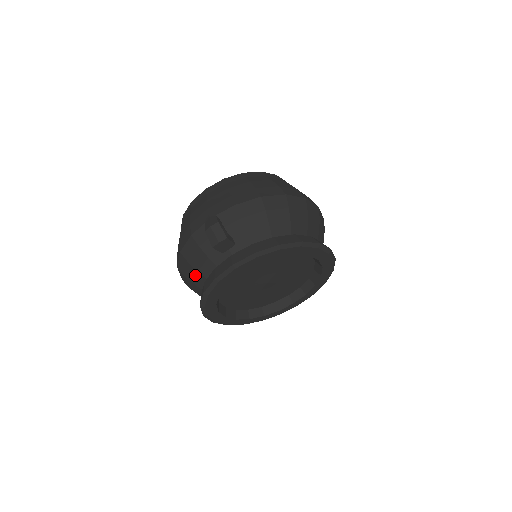
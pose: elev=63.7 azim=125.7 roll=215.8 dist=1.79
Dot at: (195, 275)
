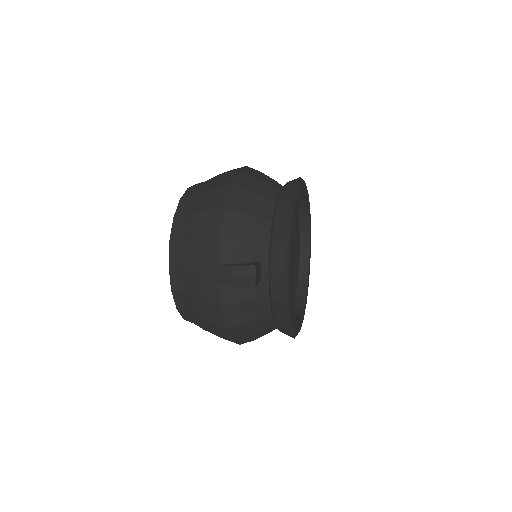
Dot at: (257, 325)
